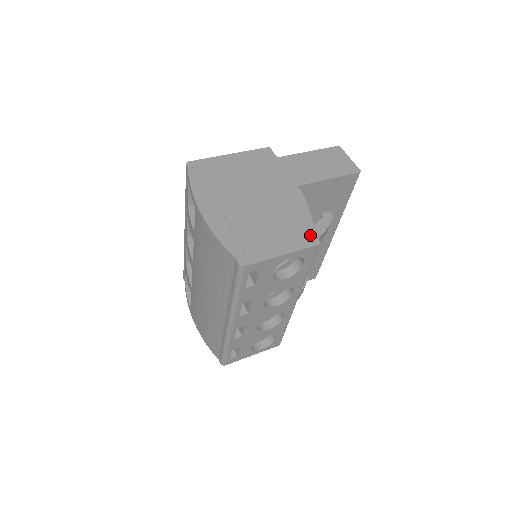
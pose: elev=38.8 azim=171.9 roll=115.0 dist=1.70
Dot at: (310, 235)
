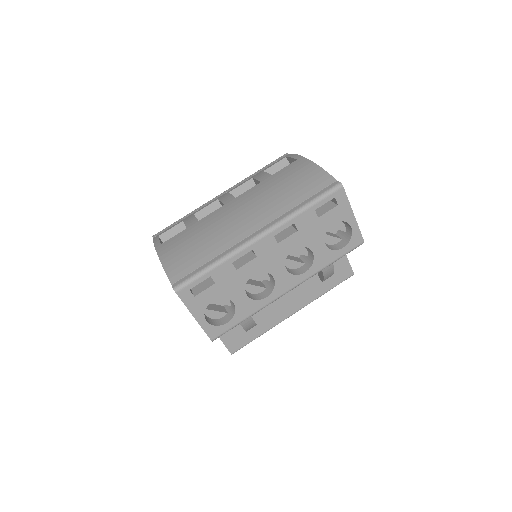
Dot at: occluded
